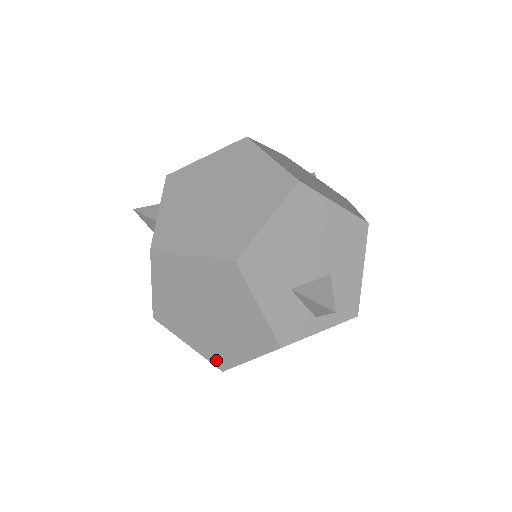
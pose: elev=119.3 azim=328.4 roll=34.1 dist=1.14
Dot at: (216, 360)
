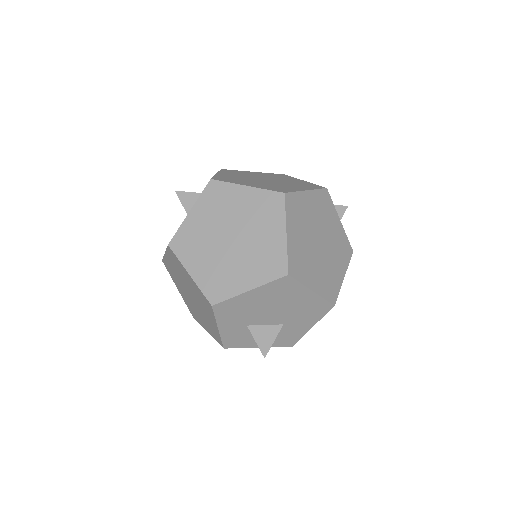
Dot at: (191, 310)
